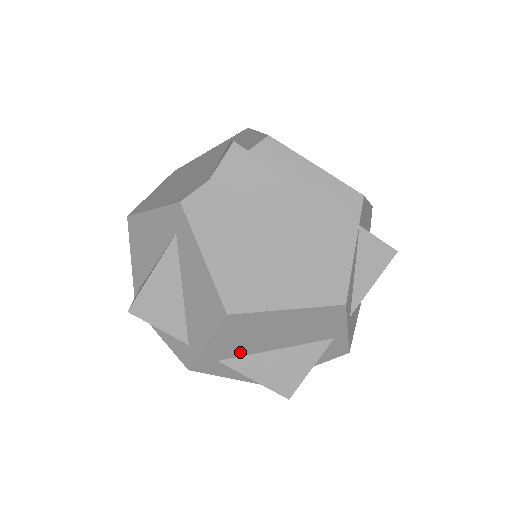
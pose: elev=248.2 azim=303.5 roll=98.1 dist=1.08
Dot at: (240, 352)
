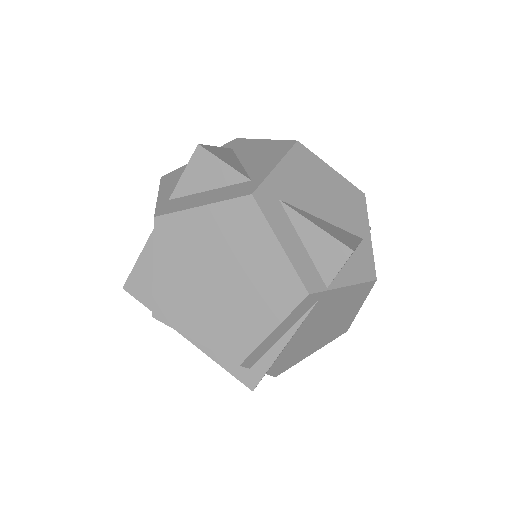
Dot at: (297, 200)
